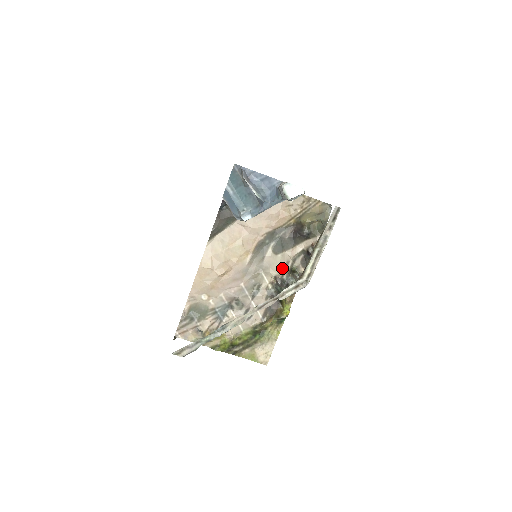
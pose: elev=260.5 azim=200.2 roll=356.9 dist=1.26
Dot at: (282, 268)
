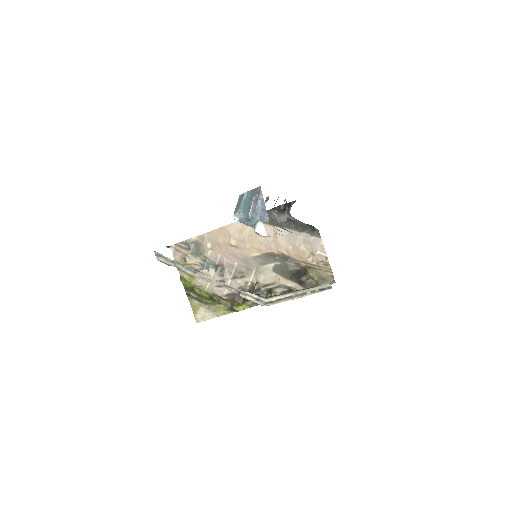
Dot at: (268, 282)
